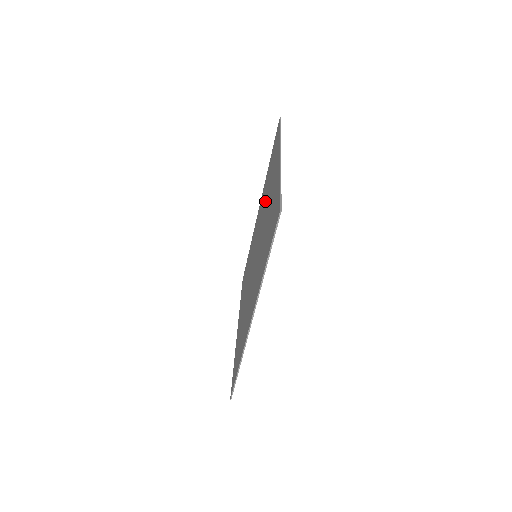
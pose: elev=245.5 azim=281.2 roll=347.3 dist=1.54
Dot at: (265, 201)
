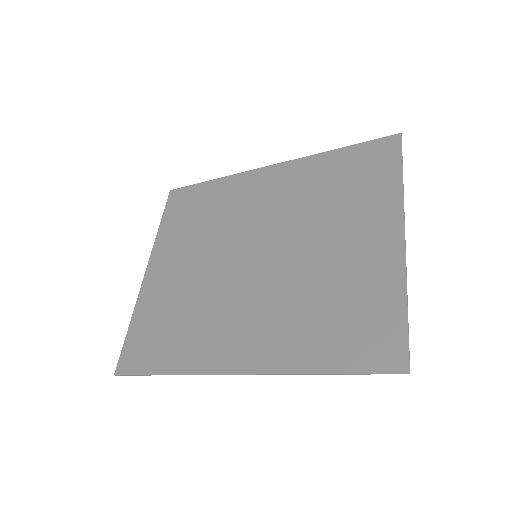
Dot at: (315, 212)
